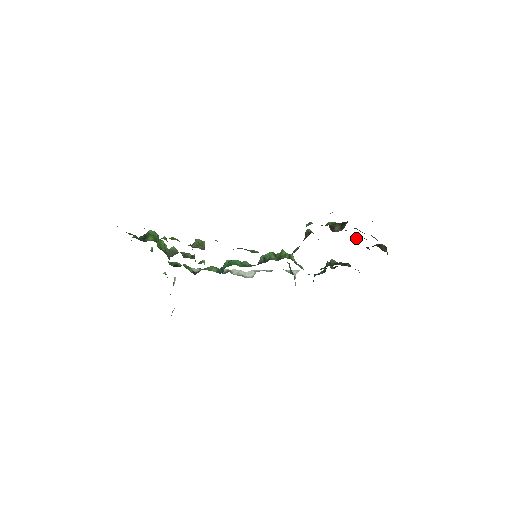
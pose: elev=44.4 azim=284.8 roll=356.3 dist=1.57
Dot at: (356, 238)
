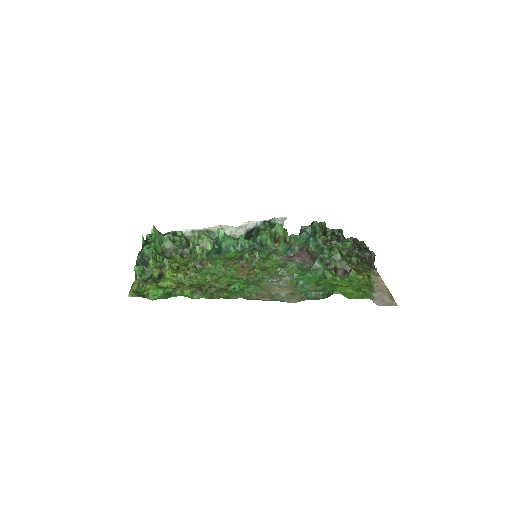
Dot at: (352, 247)
